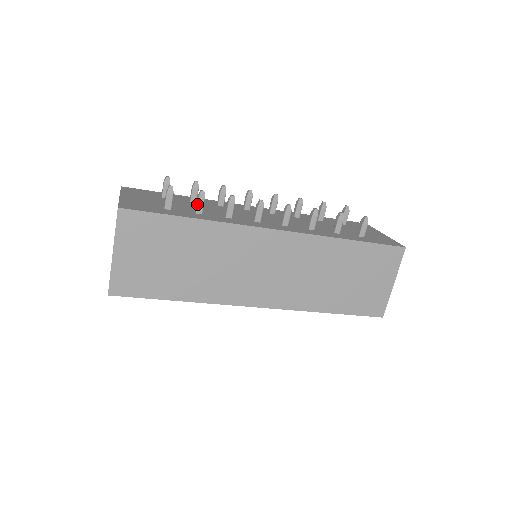
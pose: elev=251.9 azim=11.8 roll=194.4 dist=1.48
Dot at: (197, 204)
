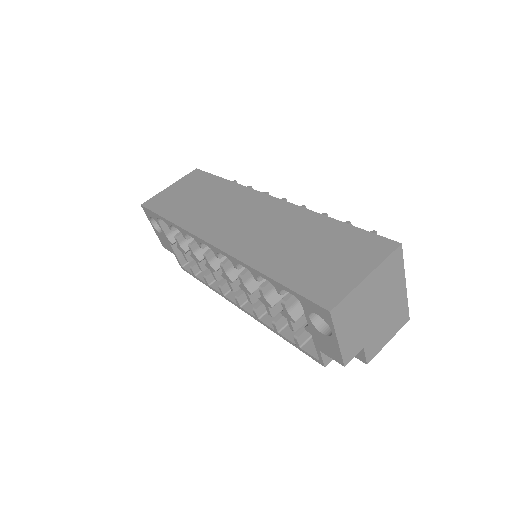
Dot at: occluded
